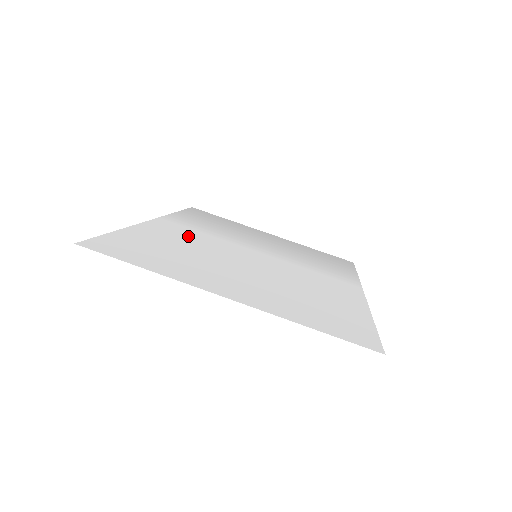
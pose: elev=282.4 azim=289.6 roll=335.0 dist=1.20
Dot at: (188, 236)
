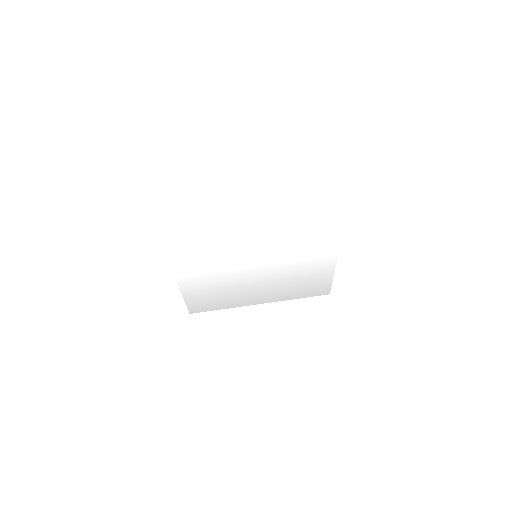
Dot at: (203, 256)
